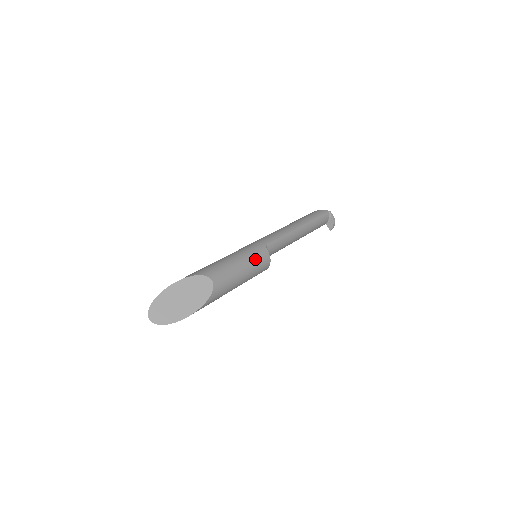
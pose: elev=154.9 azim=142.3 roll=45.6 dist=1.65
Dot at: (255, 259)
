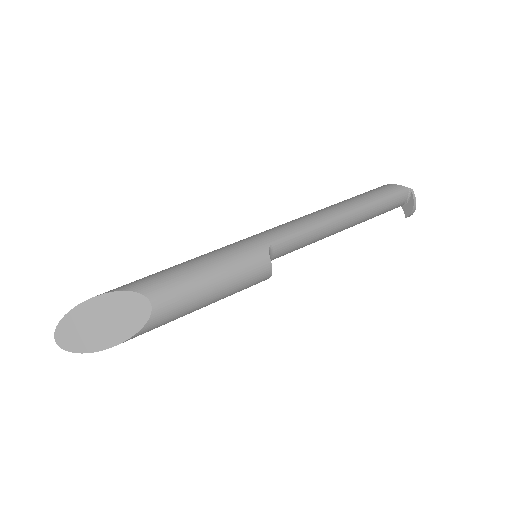
Dot at: (241, 269)
